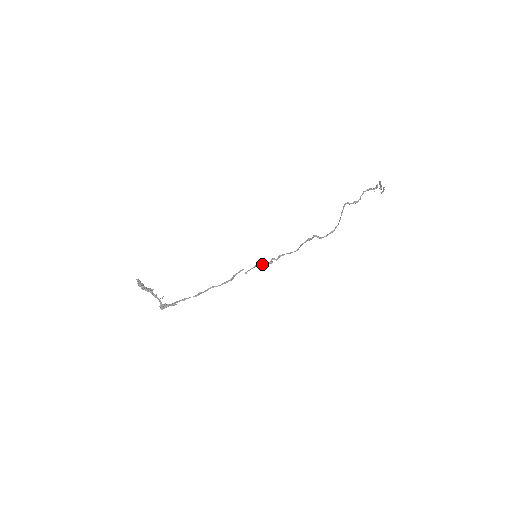
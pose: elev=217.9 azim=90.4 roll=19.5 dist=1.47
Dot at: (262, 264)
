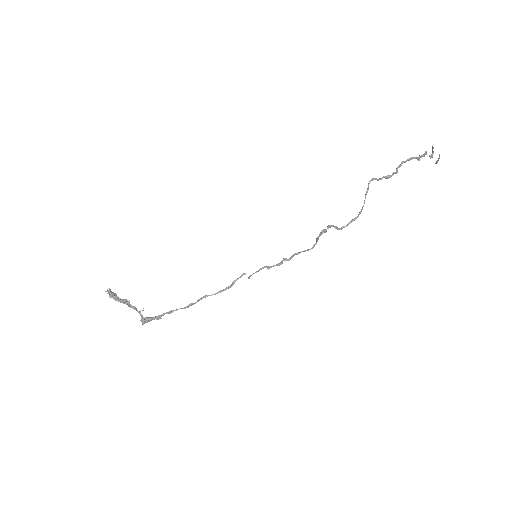
Dot at: (269, 266)
